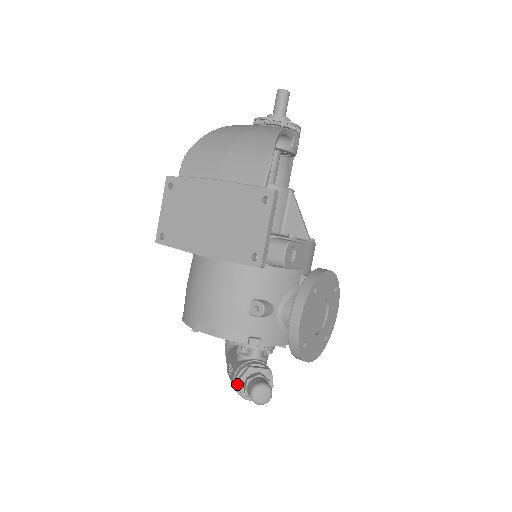
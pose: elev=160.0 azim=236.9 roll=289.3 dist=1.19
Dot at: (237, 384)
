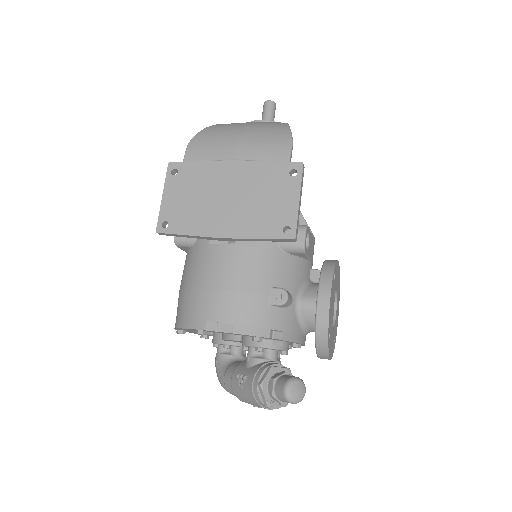
Dot at: (259, 388)
